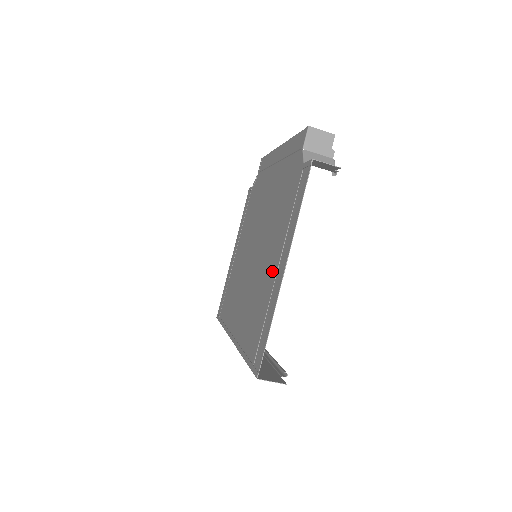
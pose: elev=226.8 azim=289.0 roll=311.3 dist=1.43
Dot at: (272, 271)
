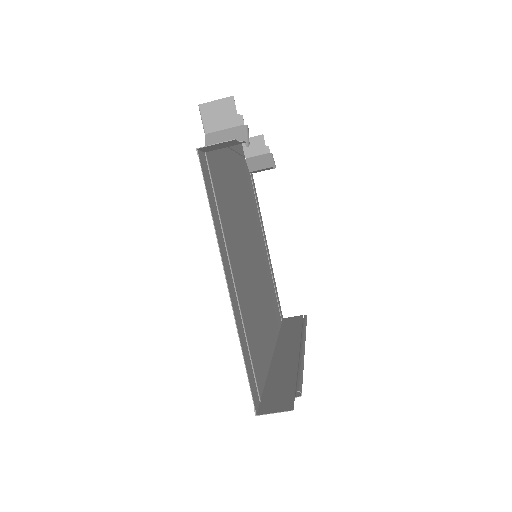
Dot at: (237, 284)
